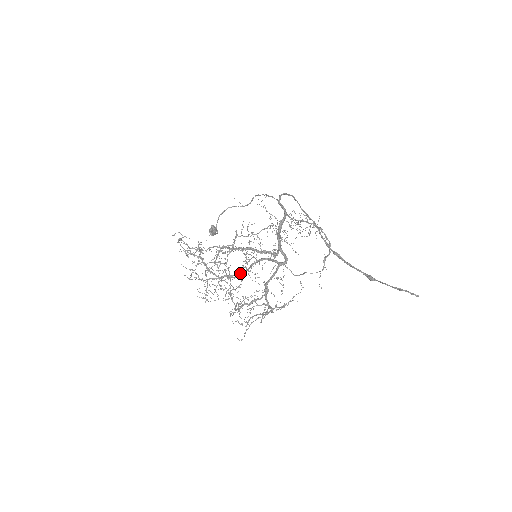
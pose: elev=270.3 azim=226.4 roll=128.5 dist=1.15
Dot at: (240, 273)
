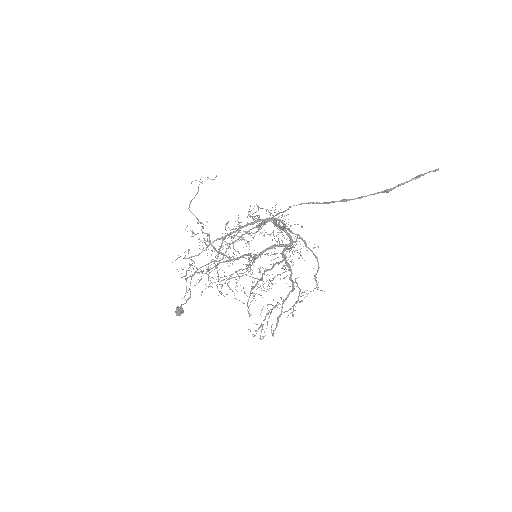
Dot at: (250, 254)
